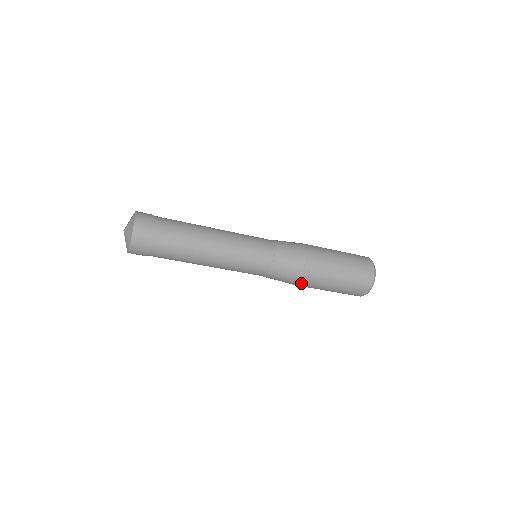
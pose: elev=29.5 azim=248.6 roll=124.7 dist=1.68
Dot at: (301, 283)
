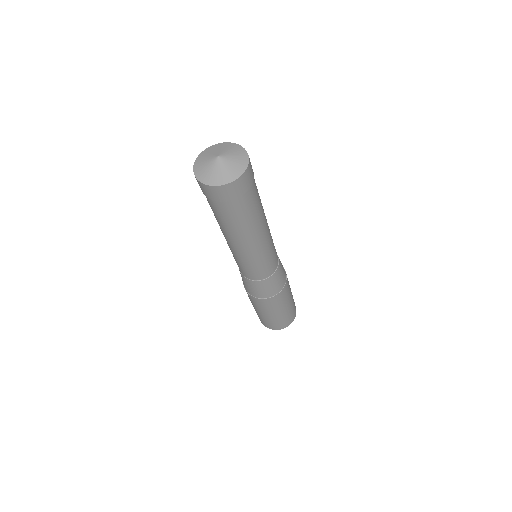
Dot at: (259, 300)
